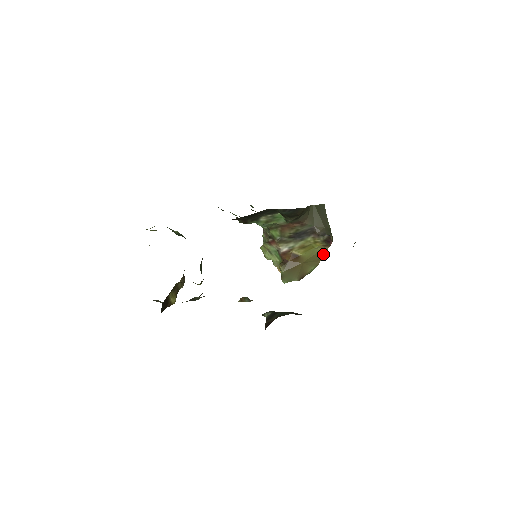
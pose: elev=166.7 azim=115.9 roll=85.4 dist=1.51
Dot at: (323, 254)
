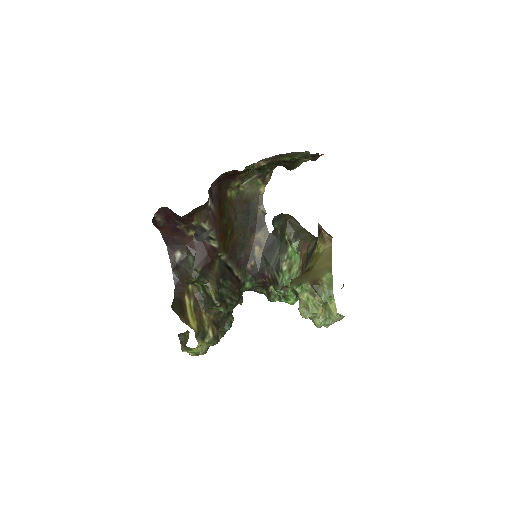
Dot at: (330, 255)
